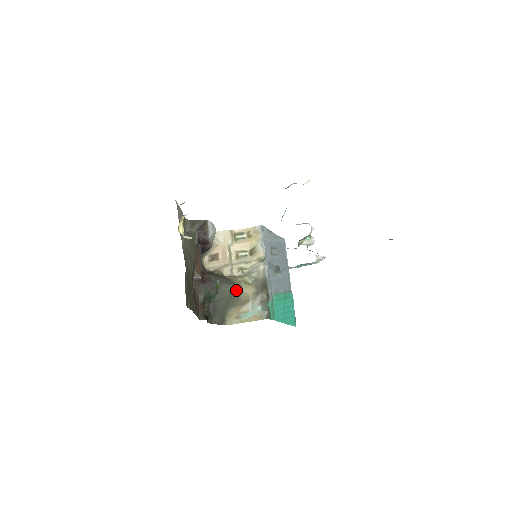
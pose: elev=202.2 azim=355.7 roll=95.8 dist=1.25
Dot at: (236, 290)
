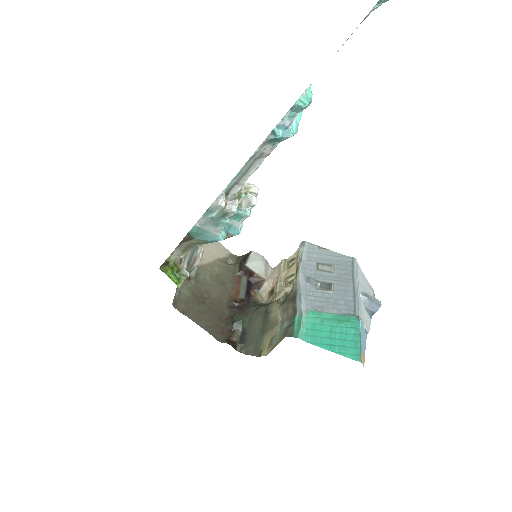
Dot at: (267, 311)
